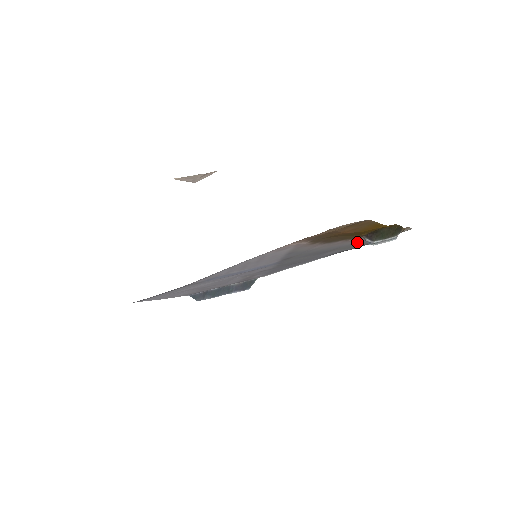
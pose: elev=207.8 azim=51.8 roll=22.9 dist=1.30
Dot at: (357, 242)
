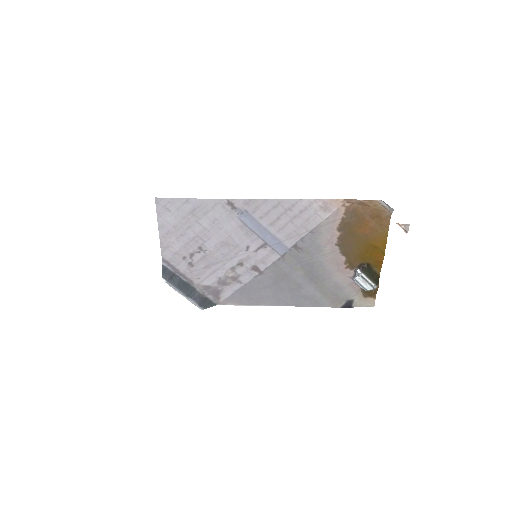
Dot at: (340, 283)
